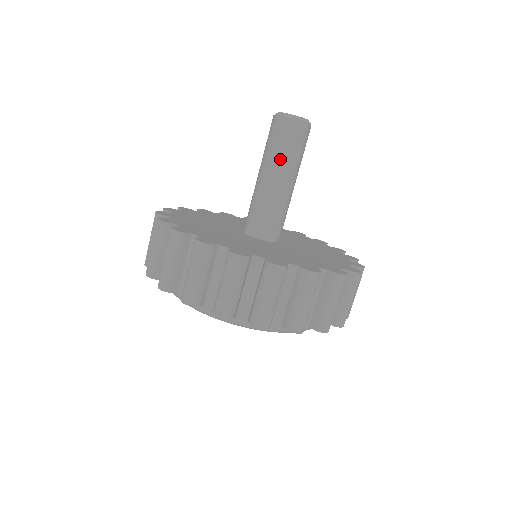
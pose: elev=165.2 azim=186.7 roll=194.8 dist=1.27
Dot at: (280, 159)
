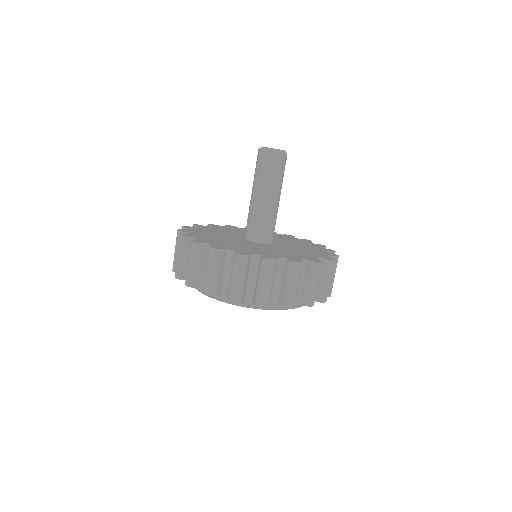
Dot at: (275, 183)
